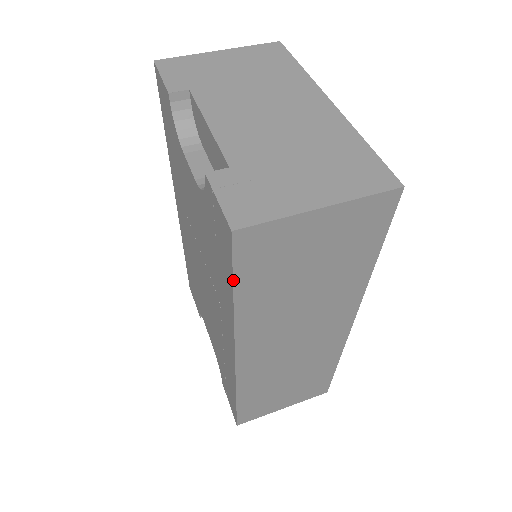
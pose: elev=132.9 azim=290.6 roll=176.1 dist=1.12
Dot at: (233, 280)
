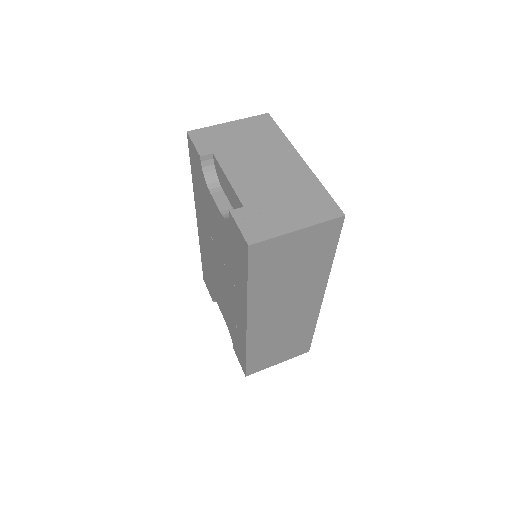
Dot at: (248, 273)
